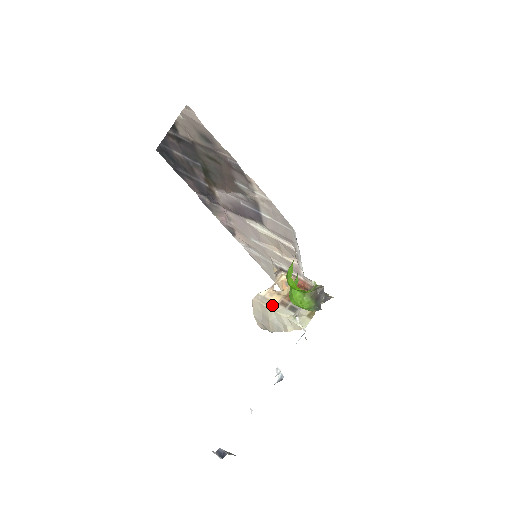
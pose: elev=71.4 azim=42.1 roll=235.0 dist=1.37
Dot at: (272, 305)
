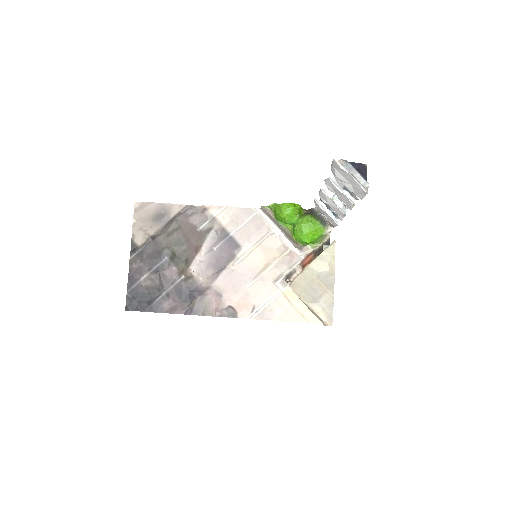
Dot at: (304, 269)
